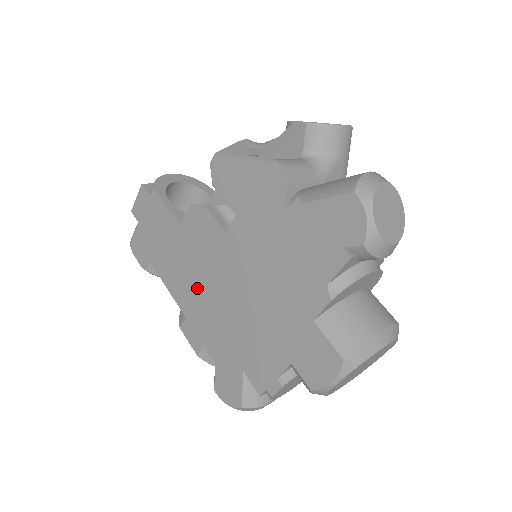
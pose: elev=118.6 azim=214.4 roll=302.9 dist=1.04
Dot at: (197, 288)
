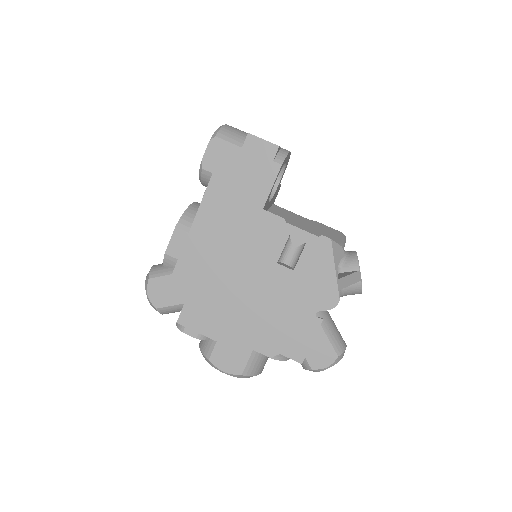
Dot at: (221, 241)
